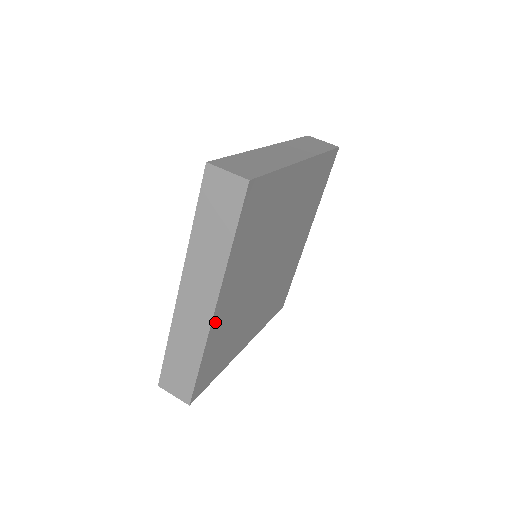
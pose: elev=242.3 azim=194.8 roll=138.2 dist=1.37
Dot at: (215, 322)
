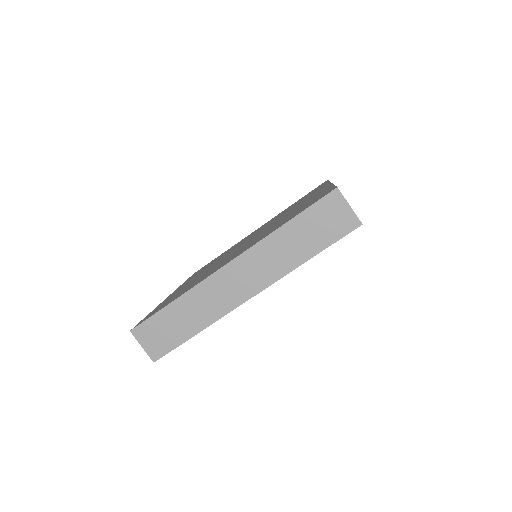
Dot at: occluded
